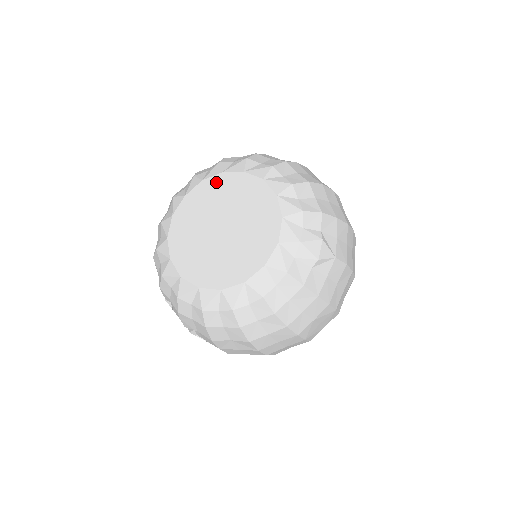
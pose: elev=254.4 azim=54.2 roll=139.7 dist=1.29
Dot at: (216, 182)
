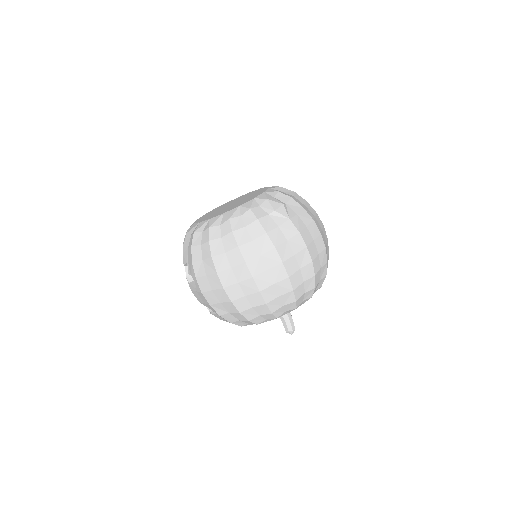
Dot at: occluded
